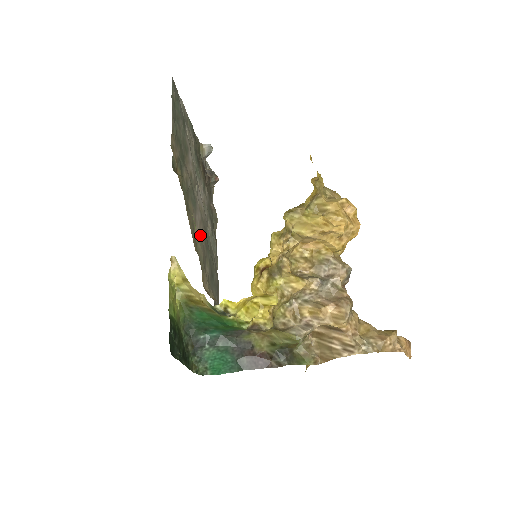
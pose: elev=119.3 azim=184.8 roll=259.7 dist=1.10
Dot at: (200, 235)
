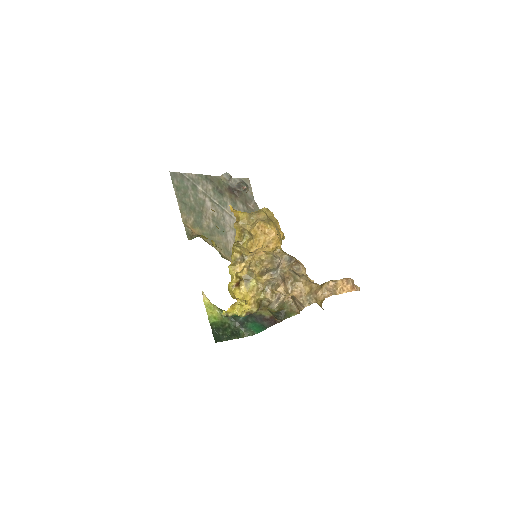
Dot at: occluded
